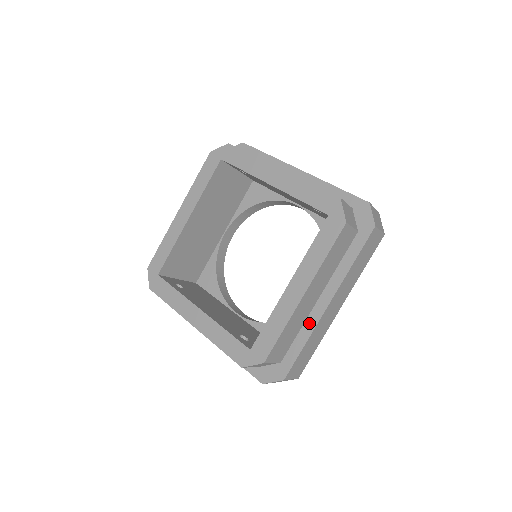
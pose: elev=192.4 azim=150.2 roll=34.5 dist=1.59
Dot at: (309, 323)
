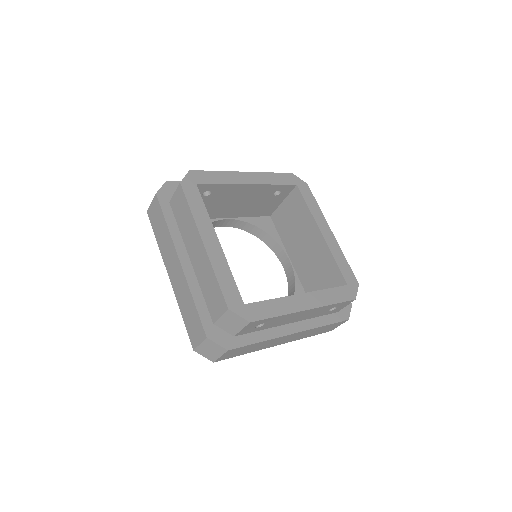
Dot at: occluded
